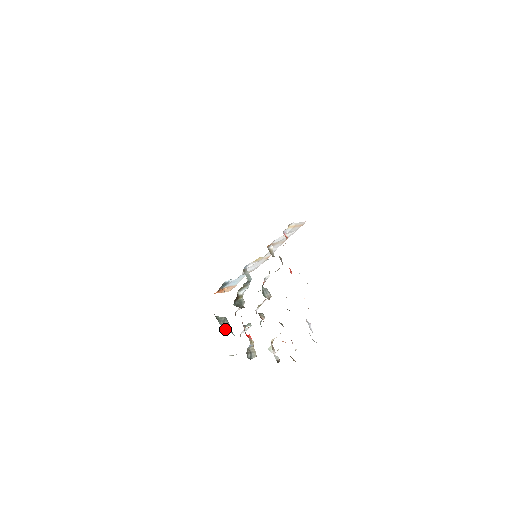
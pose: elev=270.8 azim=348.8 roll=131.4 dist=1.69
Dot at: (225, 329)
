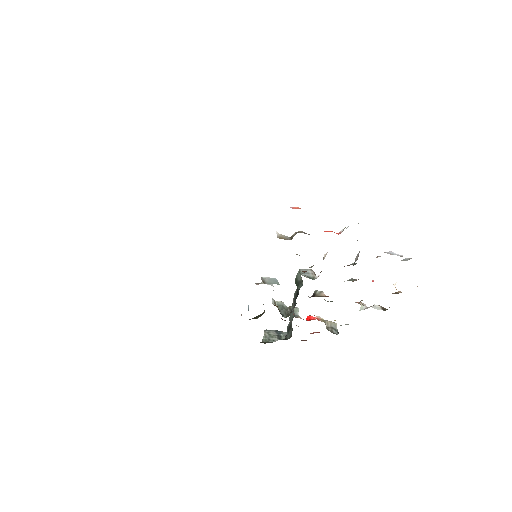
Dot at: (280, 339)
